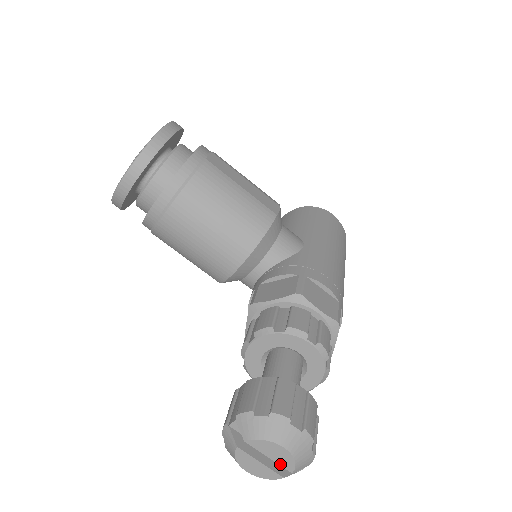
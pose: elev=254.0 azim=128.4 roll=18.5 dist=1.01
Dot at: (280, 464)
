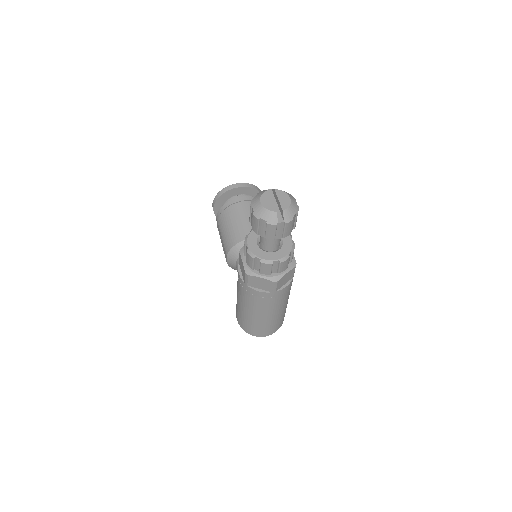
Dot at: (281, 204)
